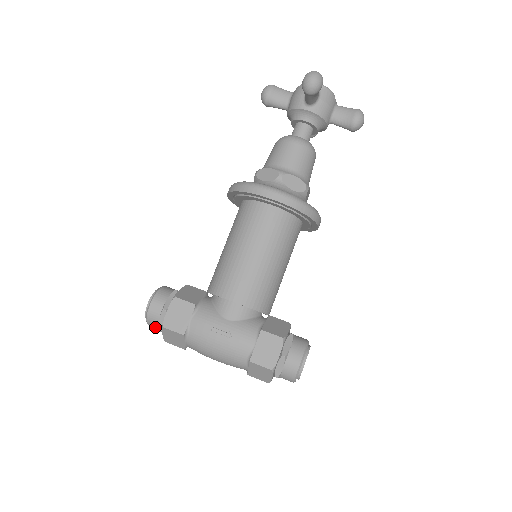
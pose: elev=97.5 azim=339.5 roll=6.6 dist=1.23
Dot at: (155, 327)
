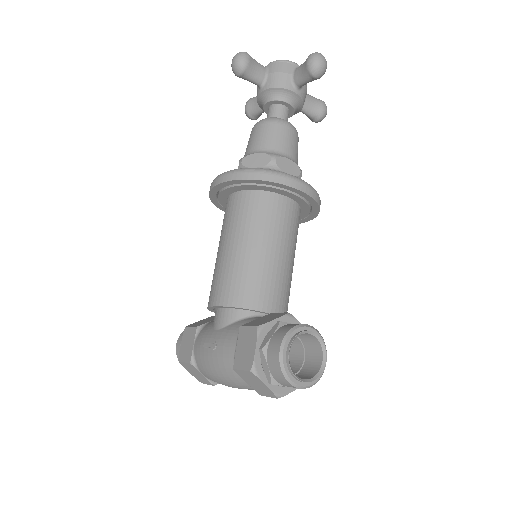
Dot at: occluded
